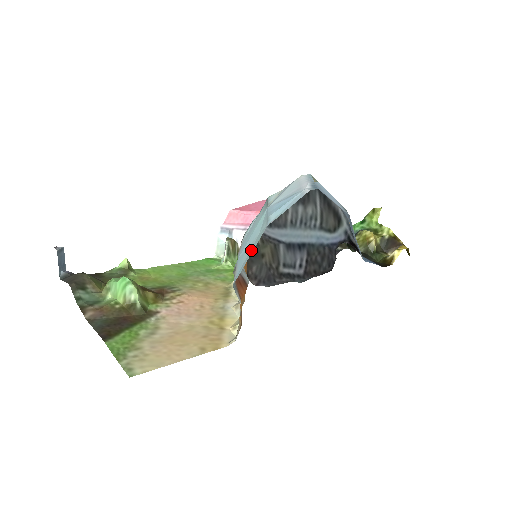
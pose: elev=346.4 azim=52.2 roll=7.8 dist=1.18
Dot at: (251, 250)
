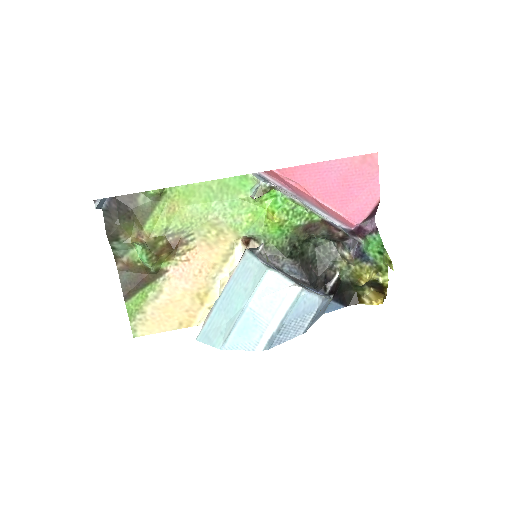
Dot at: (213, 335)
